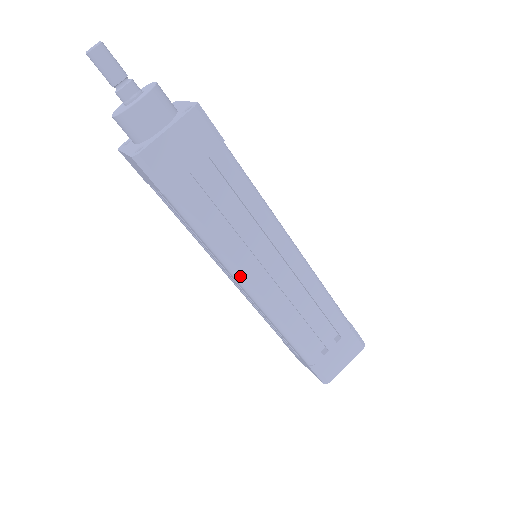
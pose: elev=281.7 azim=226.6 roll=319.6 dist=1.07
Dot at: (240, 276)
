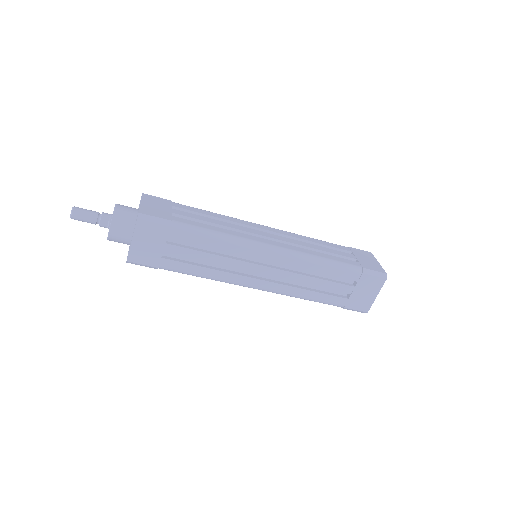
Dot at: (241, 285)
